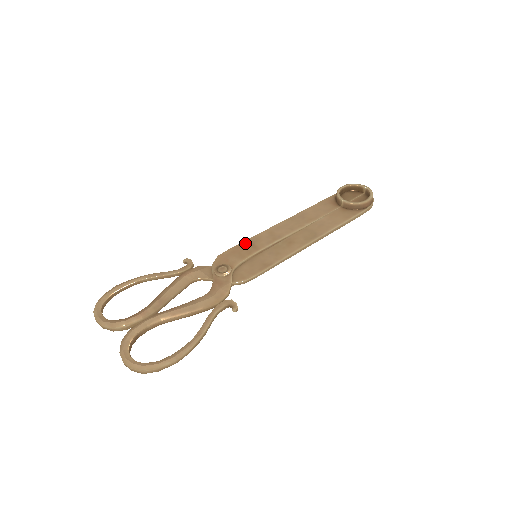
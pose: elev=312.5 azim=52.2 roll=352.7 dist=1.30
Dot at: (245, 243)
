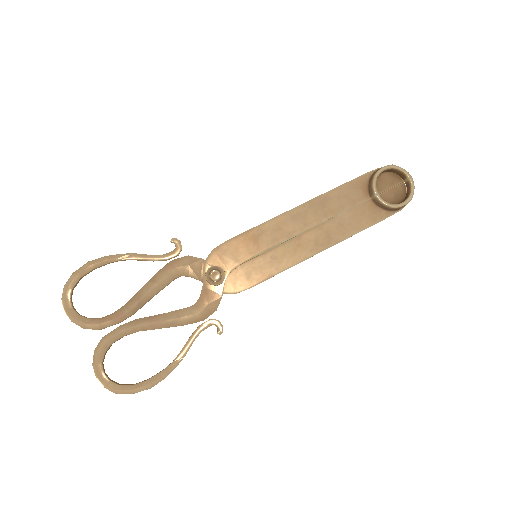
Dot at: (247, 235)
